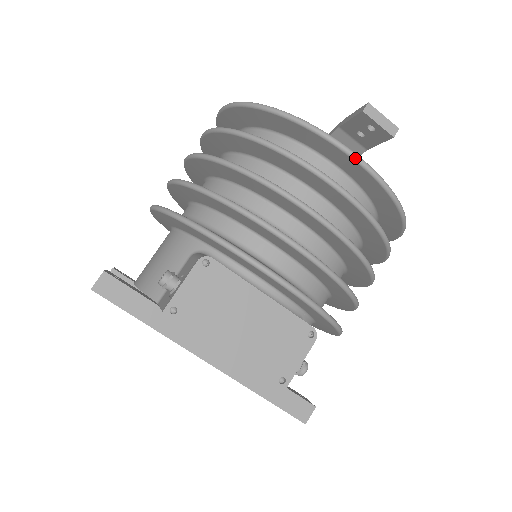
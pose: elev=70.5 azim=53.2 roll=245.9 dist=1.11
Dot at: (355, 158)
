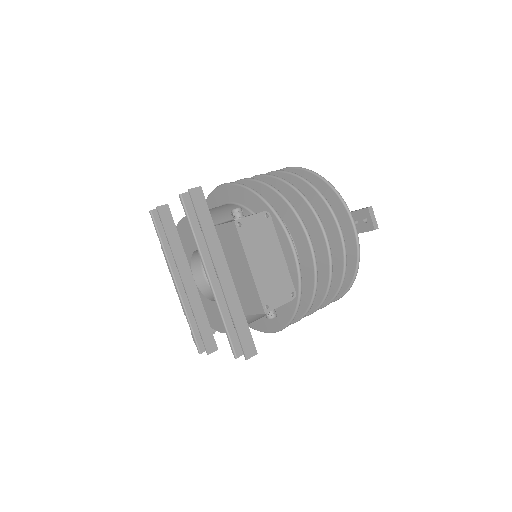
Dot at: (354, 226)
